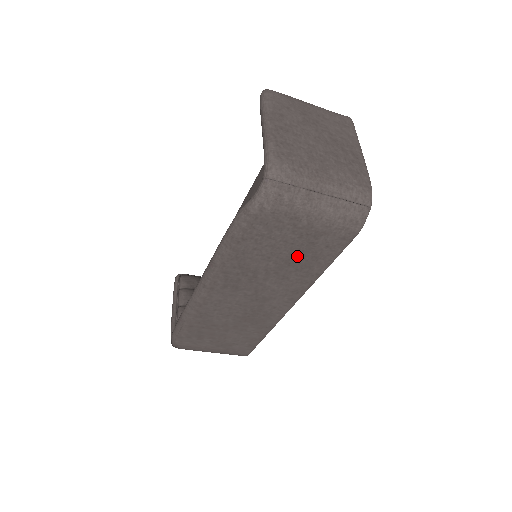
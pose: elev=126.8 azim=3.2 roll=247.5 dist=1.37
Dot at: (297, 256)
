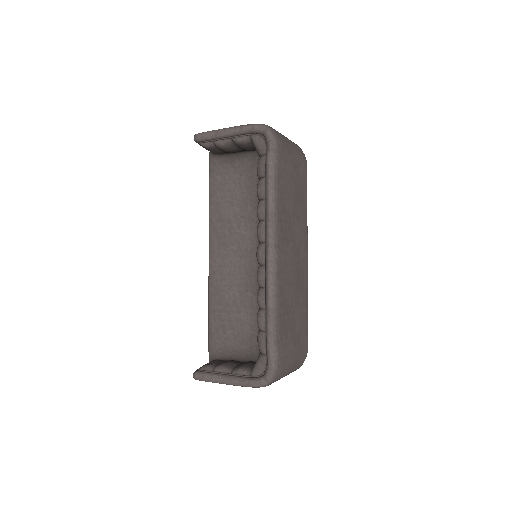
Dot at: (297, 191)
